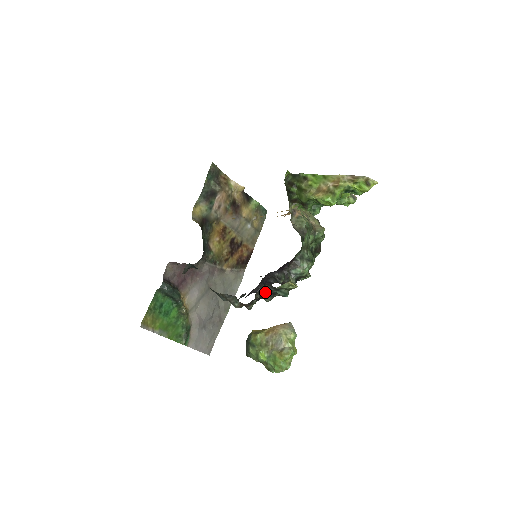
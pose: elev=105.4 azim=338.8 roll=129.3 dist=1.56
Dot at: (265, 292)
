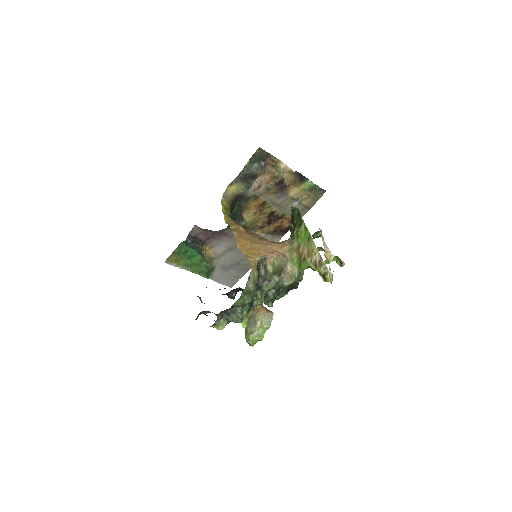
Dot at: occluded
